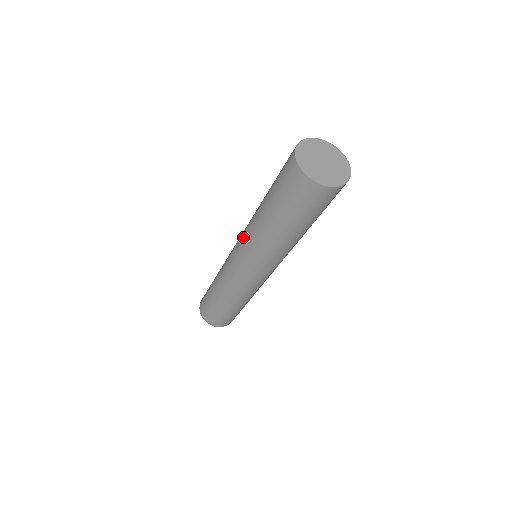
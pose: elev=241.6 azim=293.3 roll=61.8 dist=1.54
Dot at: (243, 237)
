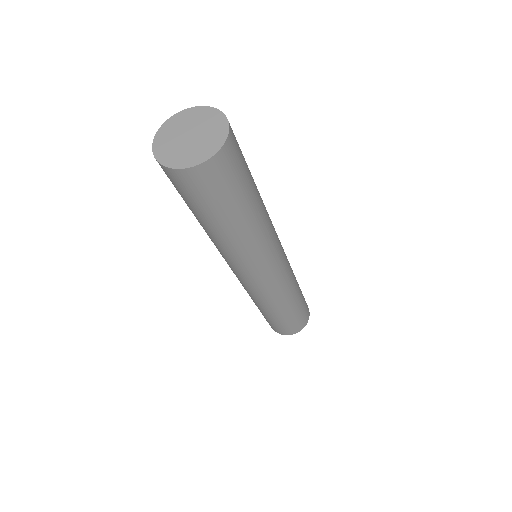
Dot at: occluded
